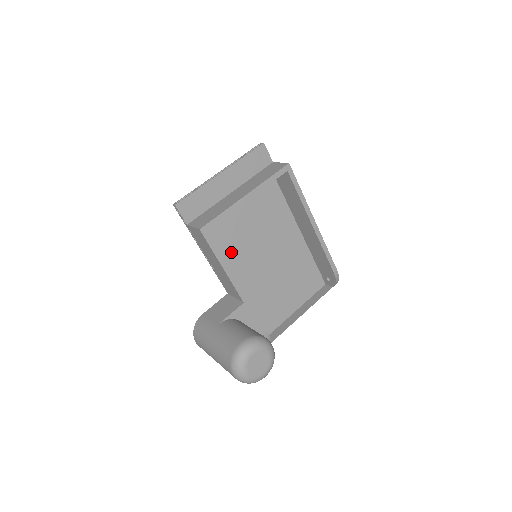
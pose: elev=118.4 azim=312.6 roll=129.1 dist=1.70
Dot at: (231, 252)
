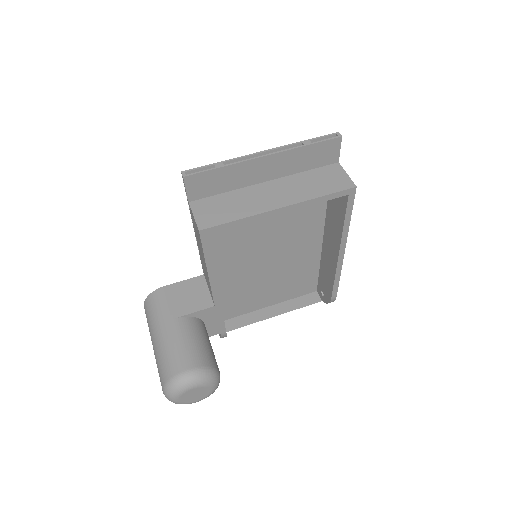
Dot at: (229, 241)
